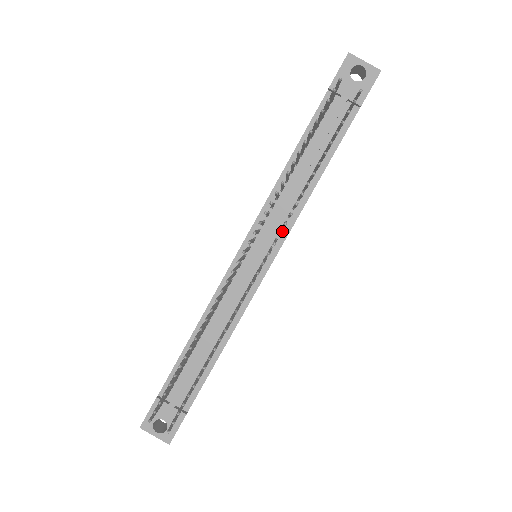
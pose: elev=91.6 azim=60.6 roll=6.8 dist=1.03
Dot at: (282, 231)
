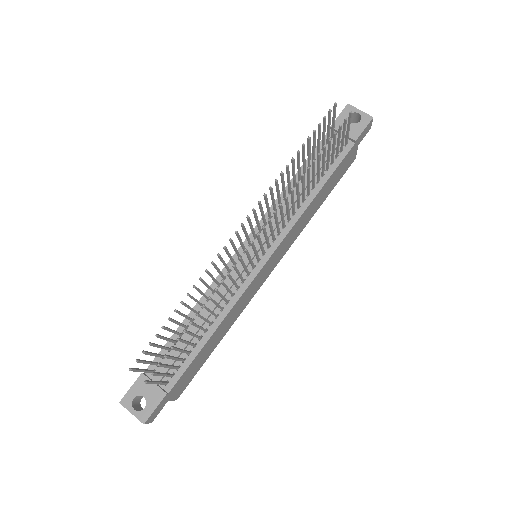
Dot at: (281, 233)
